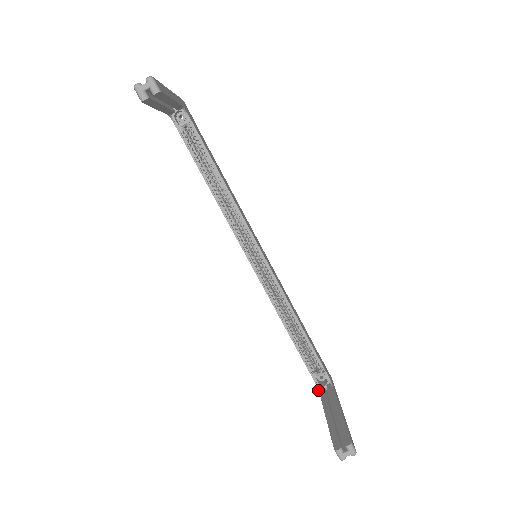
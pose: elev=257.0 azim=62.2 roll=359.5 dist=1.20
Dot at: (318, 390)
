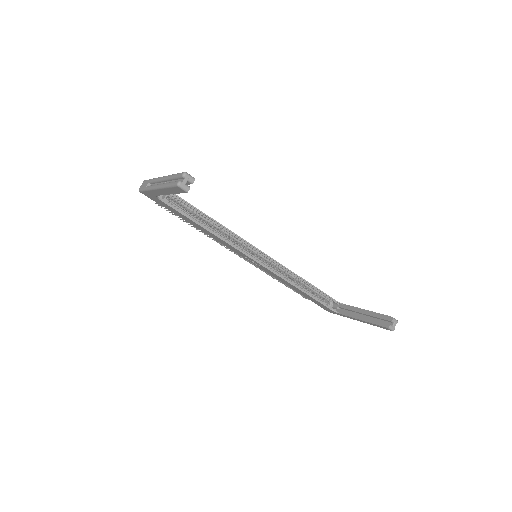
Dot at: (337, 313)
